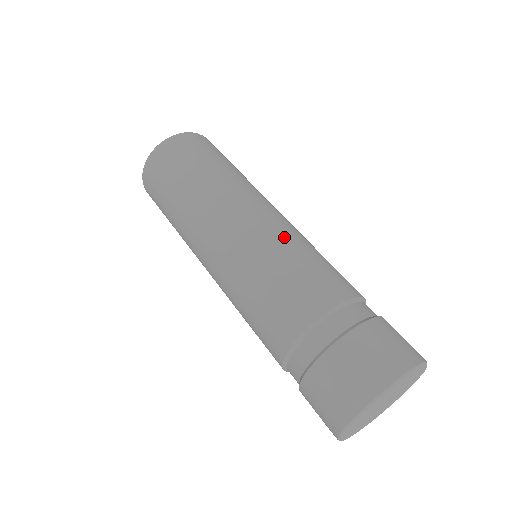
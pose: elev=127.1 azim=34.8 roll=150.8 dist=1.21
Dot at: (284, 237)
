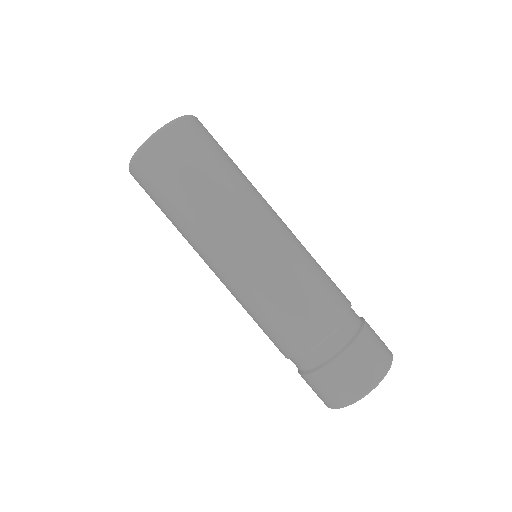
Dot at: (294, 258)
